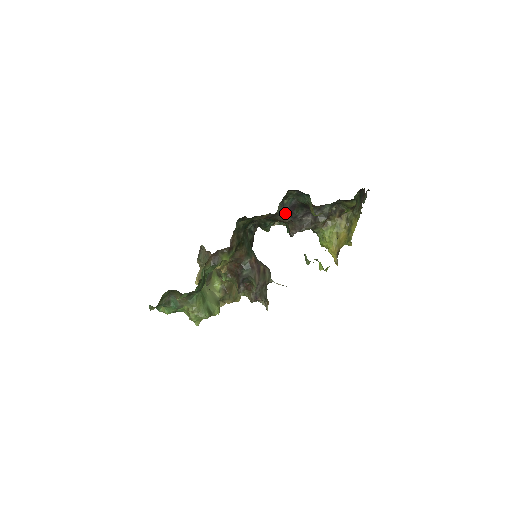
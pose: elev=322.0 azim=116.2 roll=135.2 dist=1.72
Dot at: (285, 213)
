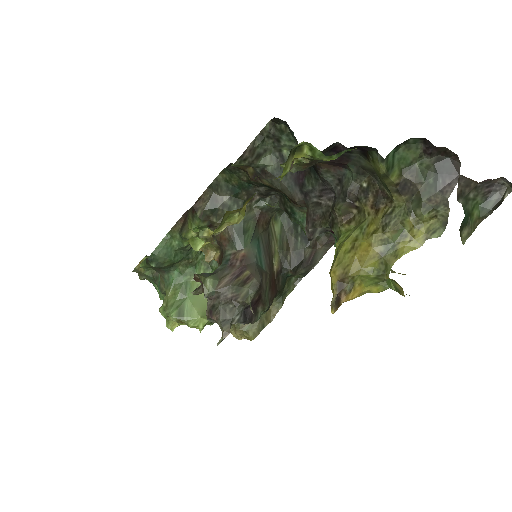
Dot at: (291, 181)
